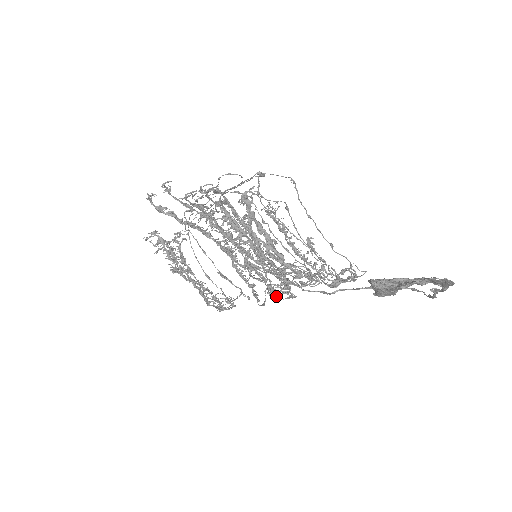
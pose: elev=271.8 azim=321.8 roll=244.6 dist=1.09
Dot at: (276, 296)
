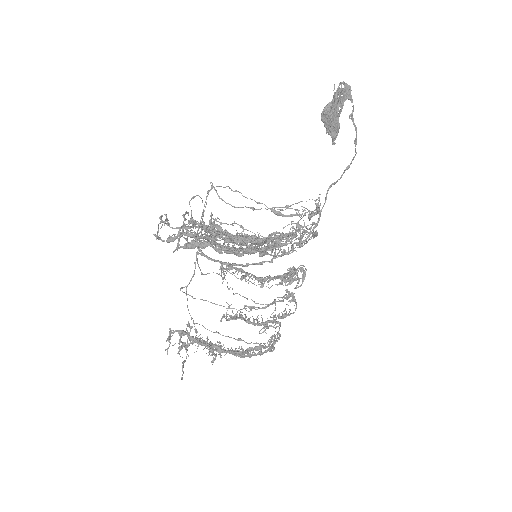
Dot at: (296, 288)
